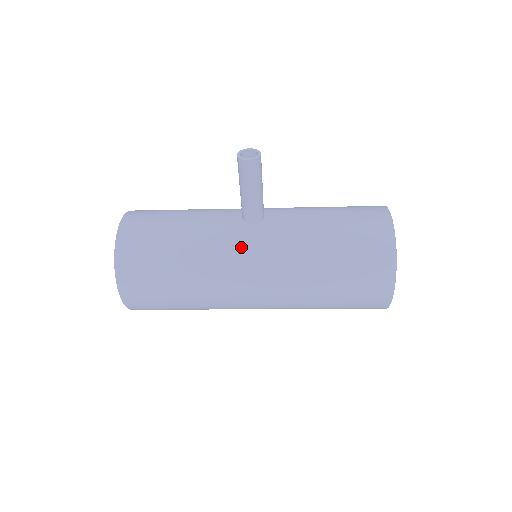
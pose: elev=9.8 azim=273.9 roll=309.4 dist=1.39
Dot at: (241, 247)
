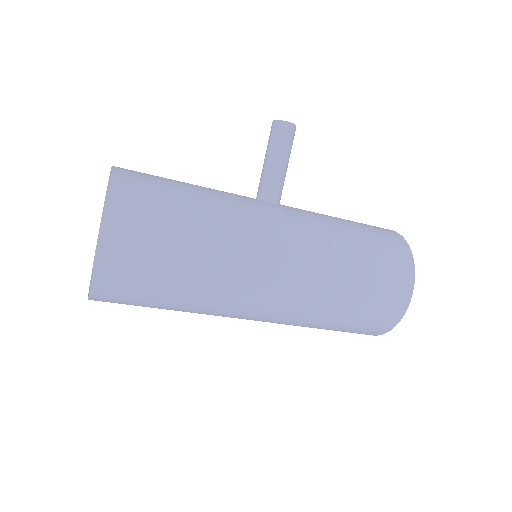
Dot at: (267, 213)
